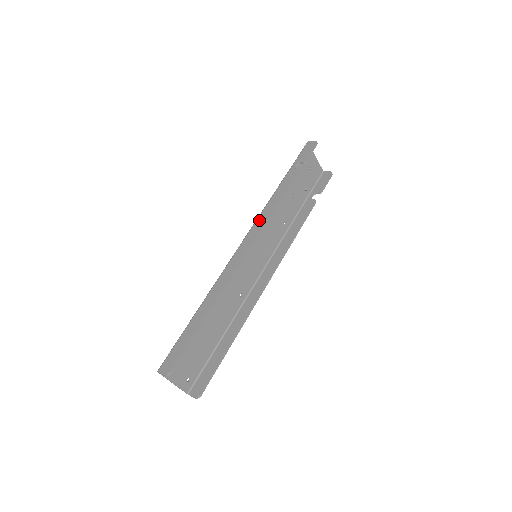
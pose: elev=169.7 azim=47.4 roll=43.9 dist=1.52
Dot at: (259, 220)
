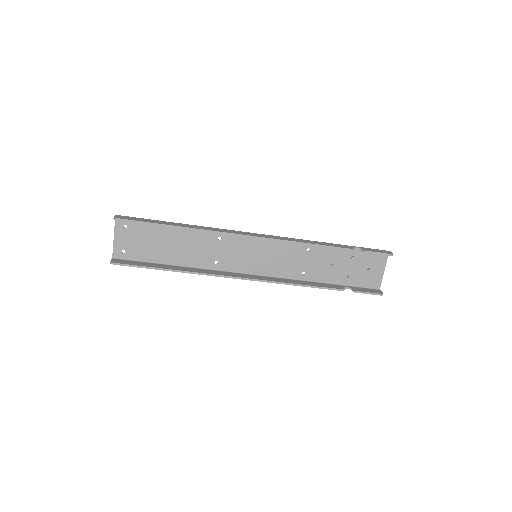
Dot at: (285, 237)
